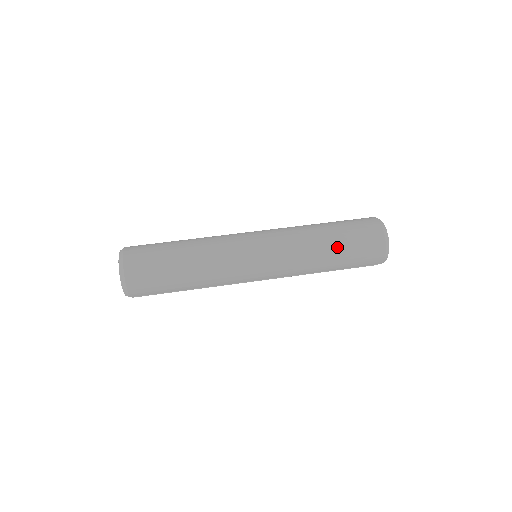
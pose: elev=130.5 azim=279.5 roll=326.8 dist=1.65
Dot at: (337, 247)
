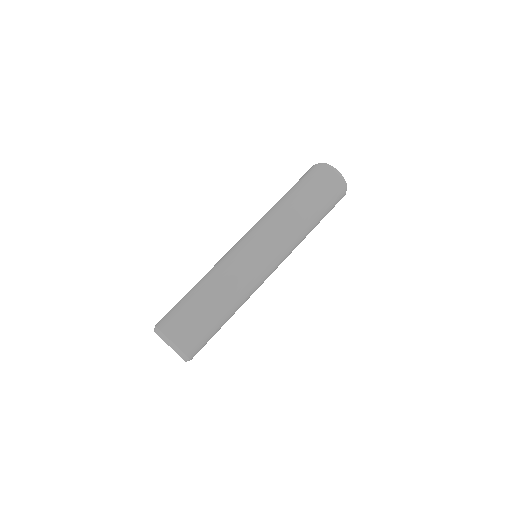
Dot at: (313, 208)
